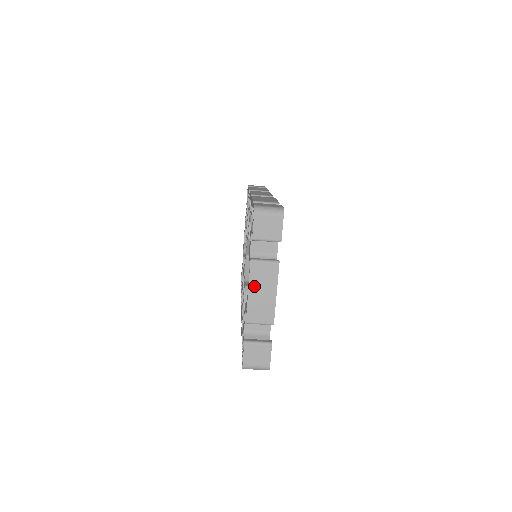
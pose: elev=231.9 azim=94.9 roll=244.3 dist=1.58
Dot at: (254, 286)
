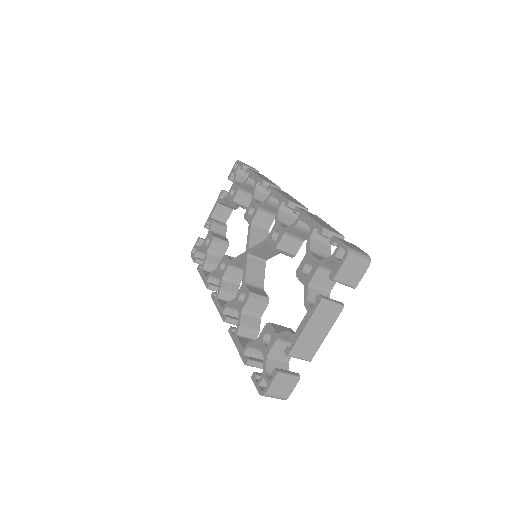
Dot at: (312, 323)
